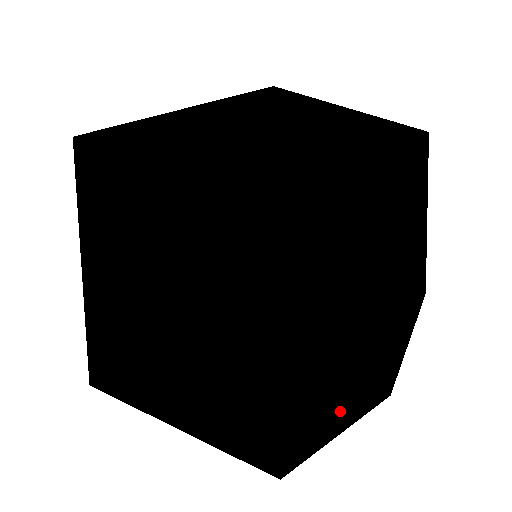
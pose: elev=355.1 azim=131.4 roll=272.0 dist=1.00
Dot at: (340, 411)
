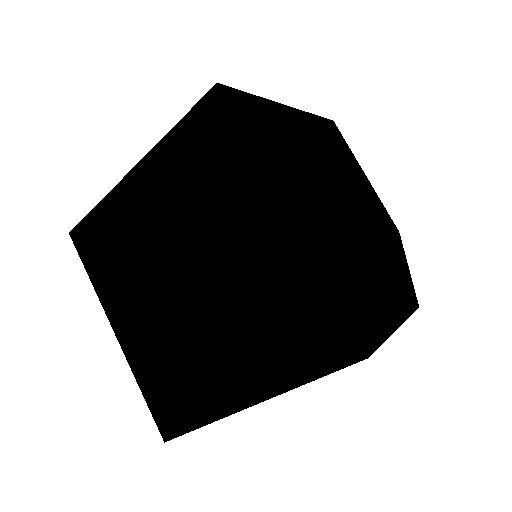
Dot at: (385, 311)
